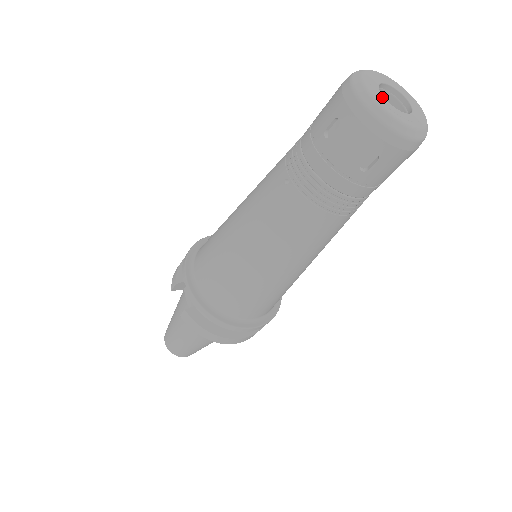
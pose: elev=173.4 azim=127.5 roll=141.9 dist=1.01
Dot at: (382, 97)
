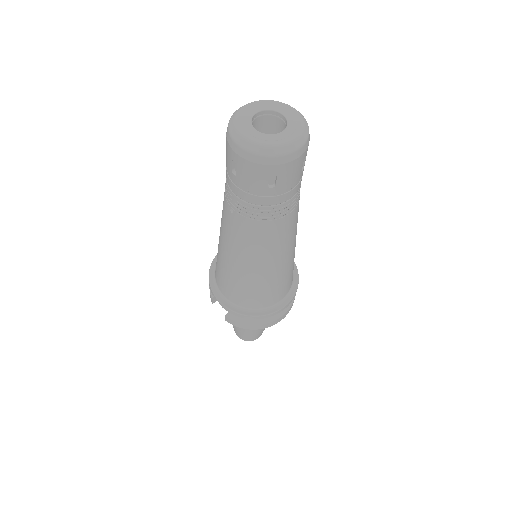
Dot at: (255, 132)
